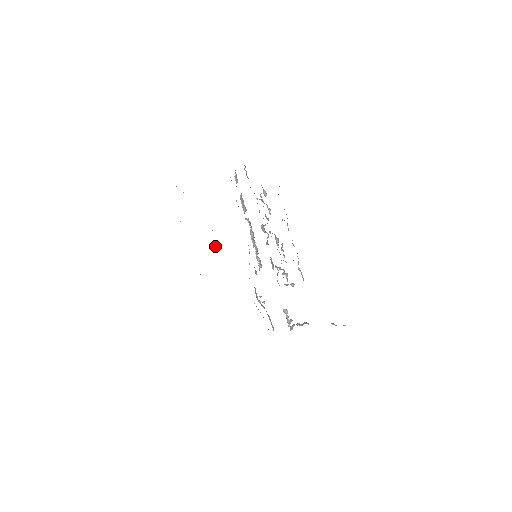
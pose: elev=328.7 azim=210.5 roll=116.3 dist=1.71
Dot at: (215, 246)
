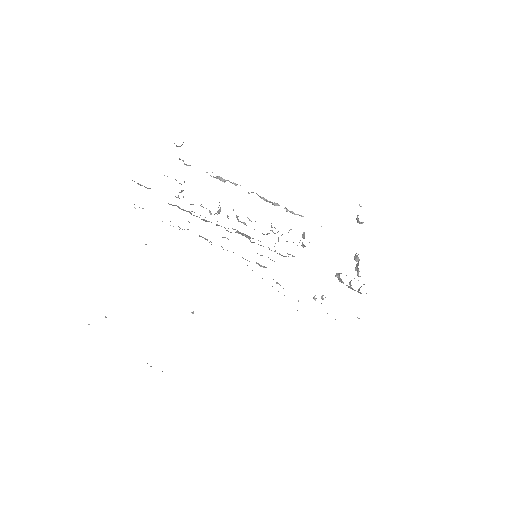
Dot at: occluded
